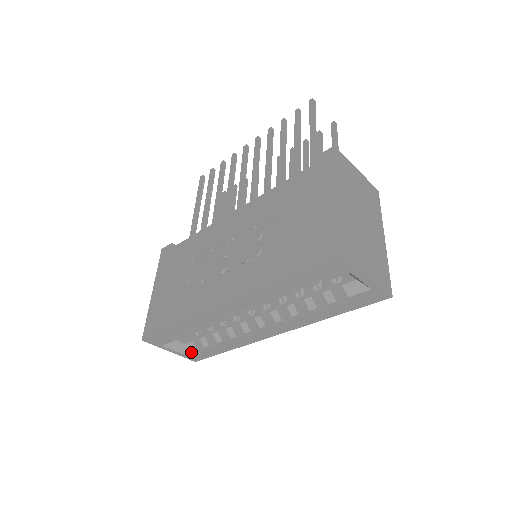
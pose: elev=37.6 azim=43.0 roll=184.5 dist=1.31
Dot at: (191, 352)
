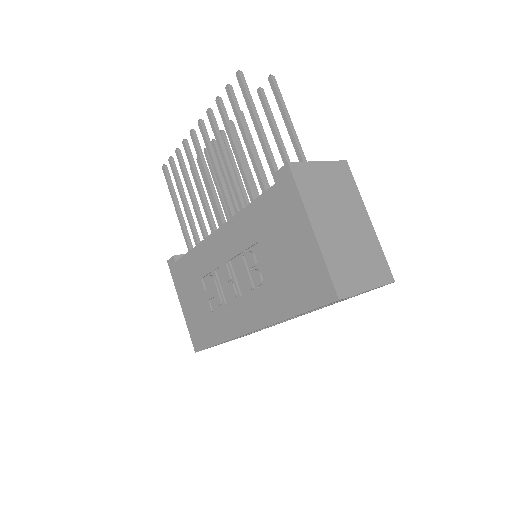
Dot at: occluded
